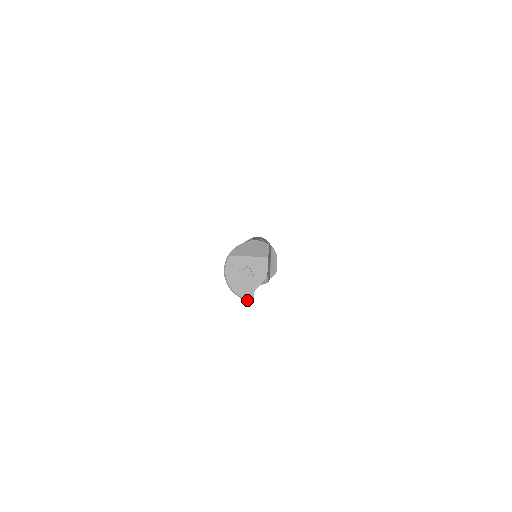
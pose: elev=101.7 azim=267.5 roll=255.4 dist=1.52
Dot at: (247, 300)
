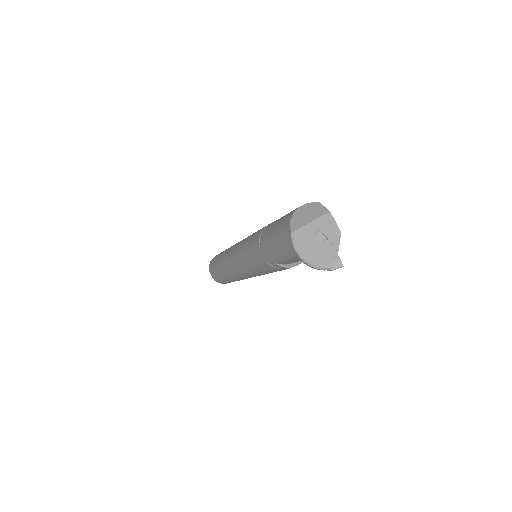
Dot at: (336, 268)
